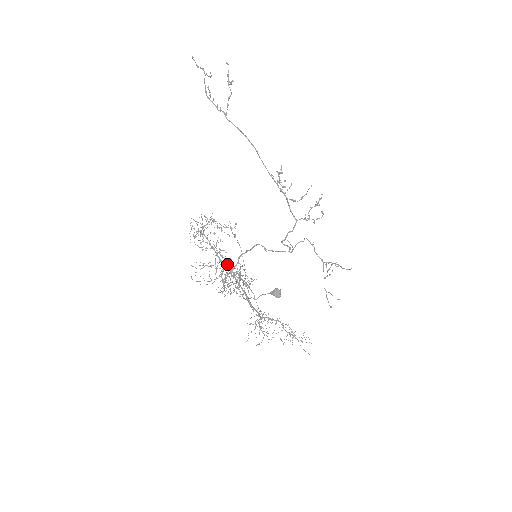
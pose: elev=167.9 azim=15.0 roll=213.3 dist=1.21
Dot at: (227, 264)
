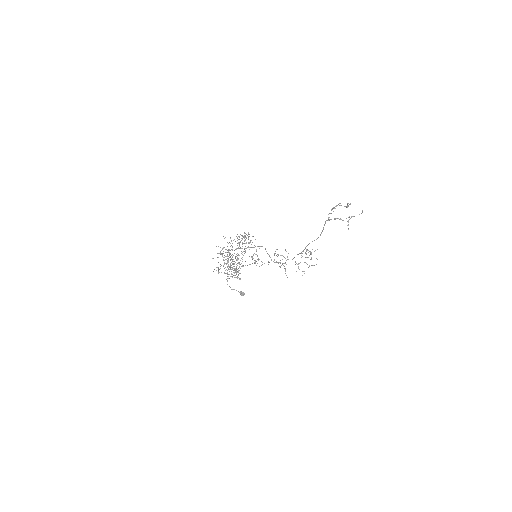
Dot at: occluded
